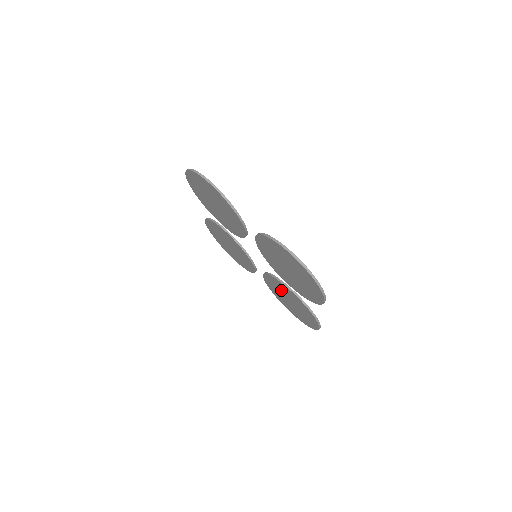
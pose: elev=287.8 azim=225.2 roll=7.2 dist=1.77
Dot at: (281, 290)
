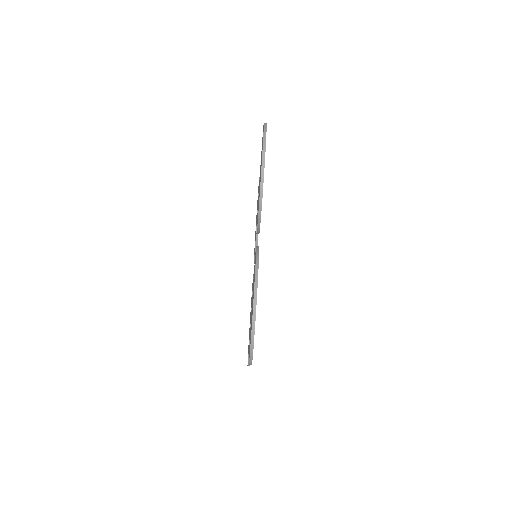
Dot at: occluded
